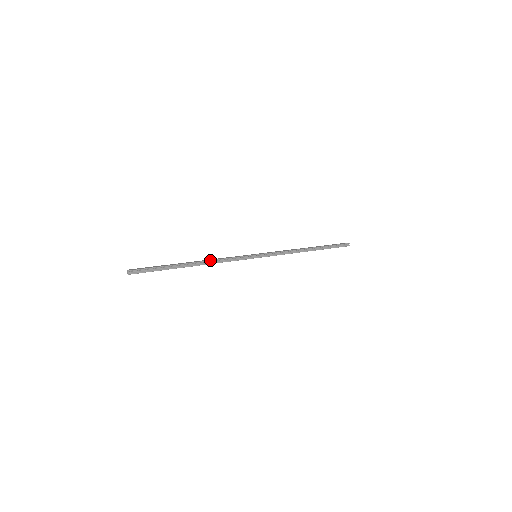
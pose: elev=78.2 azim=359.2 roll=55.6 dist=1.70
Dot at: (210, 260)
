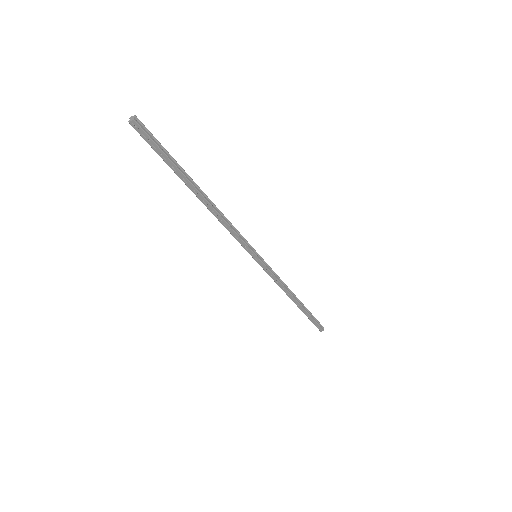
Dot at: (218, 209)
